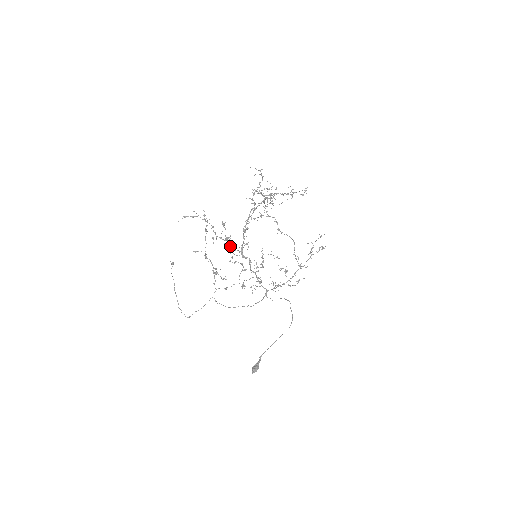
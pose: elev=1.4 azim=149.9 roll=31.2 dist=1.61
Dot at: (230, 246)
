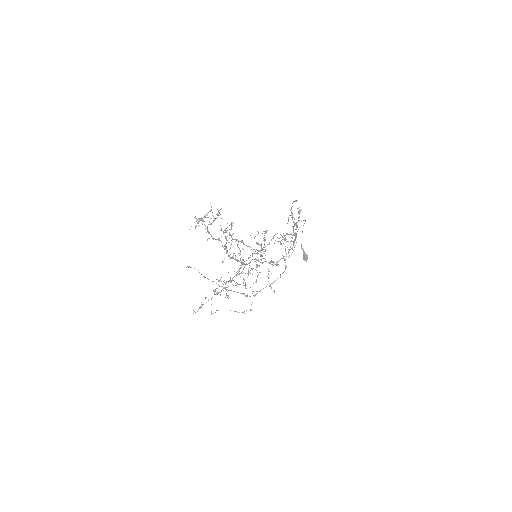
Dot at: occluded
